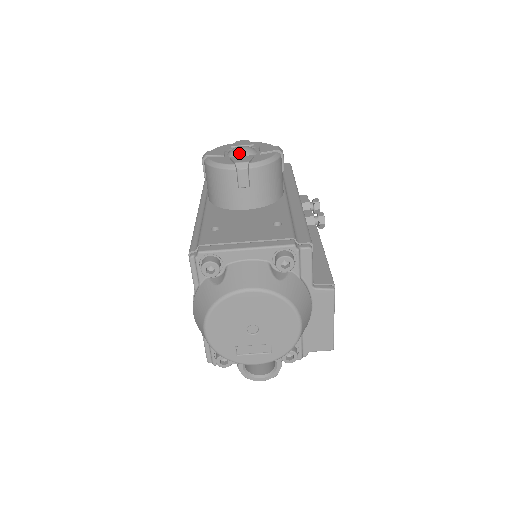
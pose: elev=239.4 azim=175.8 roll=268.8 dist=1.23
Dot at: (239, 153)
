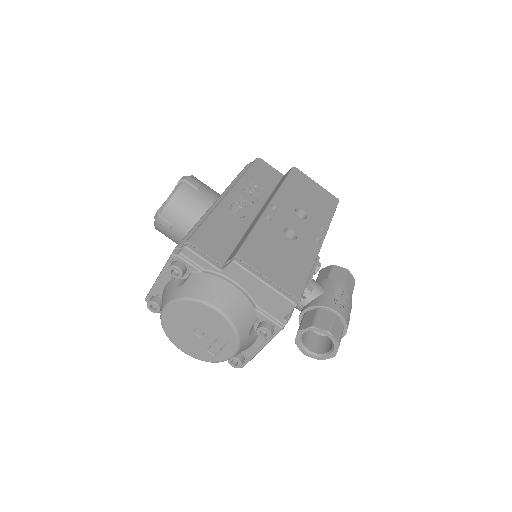
Dot at: occluded
